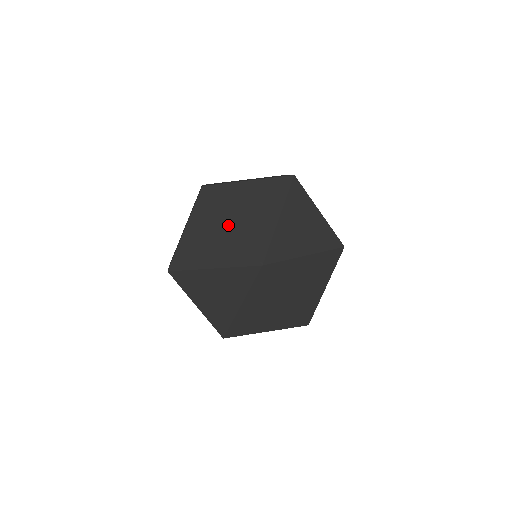
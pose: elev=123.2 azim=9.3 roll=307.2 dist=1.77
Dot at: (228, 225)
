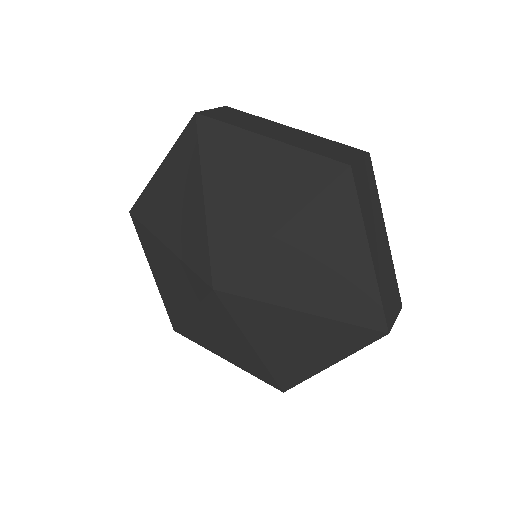
Dot at: (200, 197)
